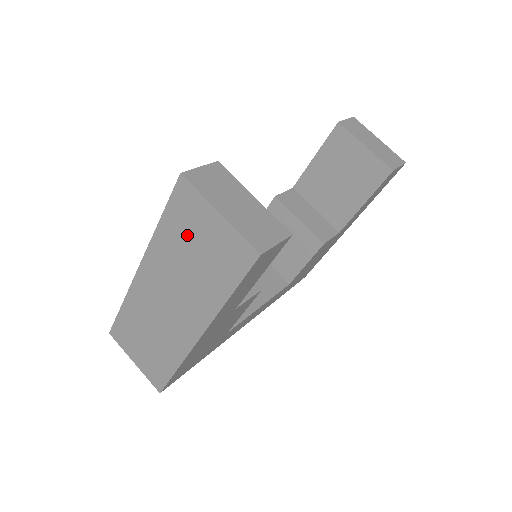
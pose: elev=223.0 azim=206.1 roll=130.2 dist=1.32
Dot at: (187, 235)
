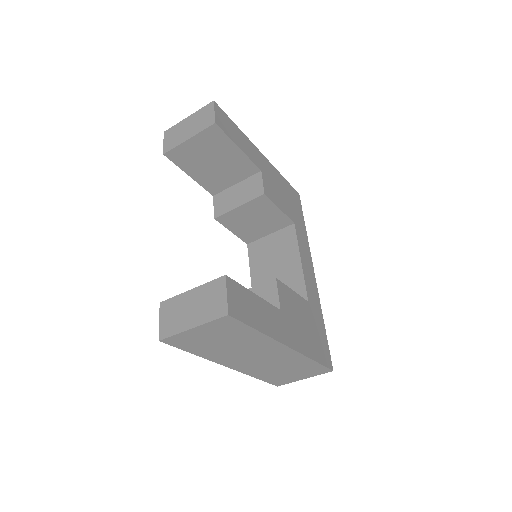
Dot at: (206, 344)
